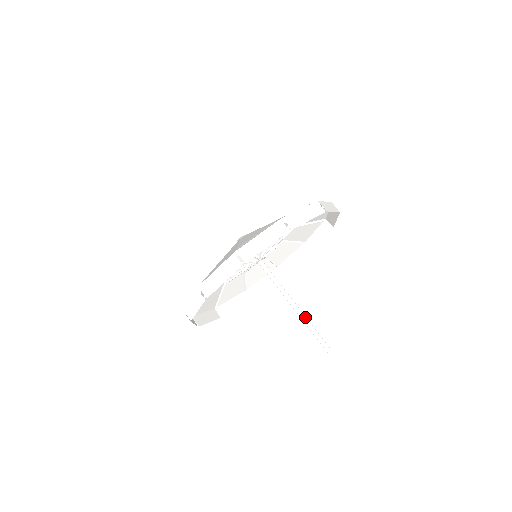
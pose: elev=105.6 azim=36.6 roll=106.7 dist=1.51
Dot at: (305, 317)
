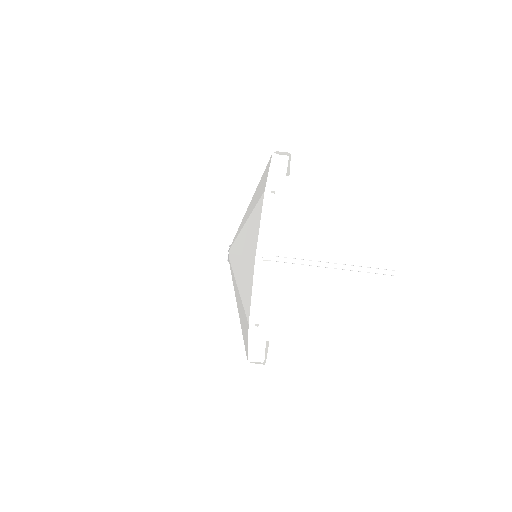
Dot at: (347, 265)
